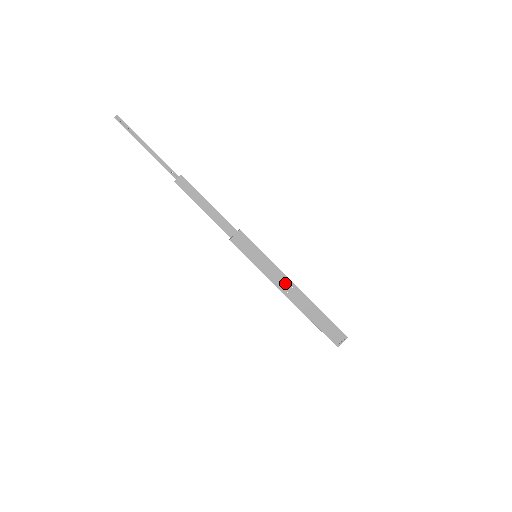
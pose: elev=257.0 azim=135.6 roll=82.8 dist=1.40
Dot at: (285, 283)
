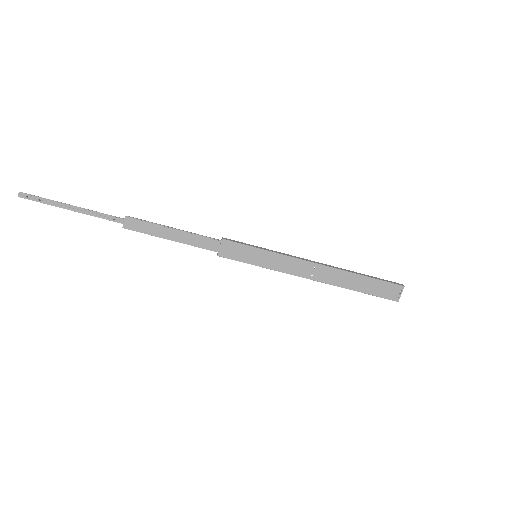
Dot at: (304, 267)
